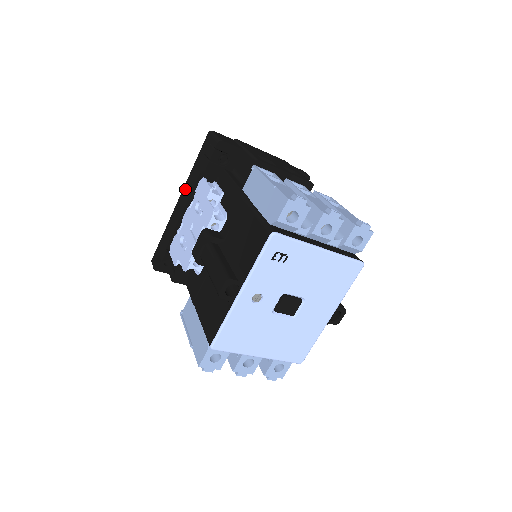
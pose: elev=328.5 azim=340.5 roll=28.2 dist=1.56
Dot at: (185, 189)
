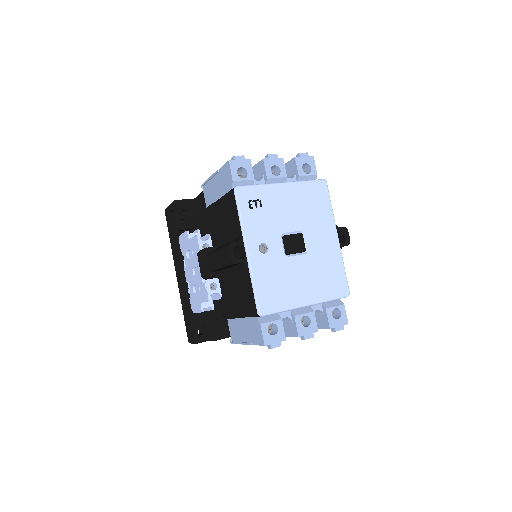
Dot at: (175, 262)
